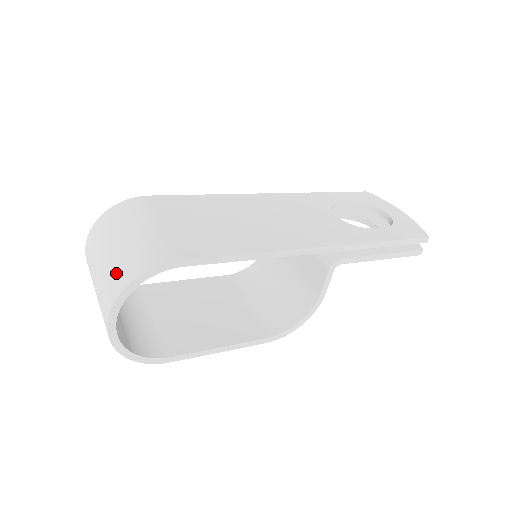
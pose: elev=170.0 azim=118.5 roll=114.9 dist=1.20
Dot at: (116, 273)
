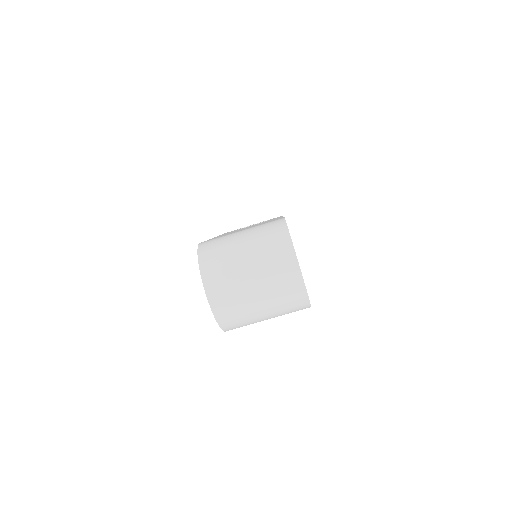
Dot at: (272, 244)
